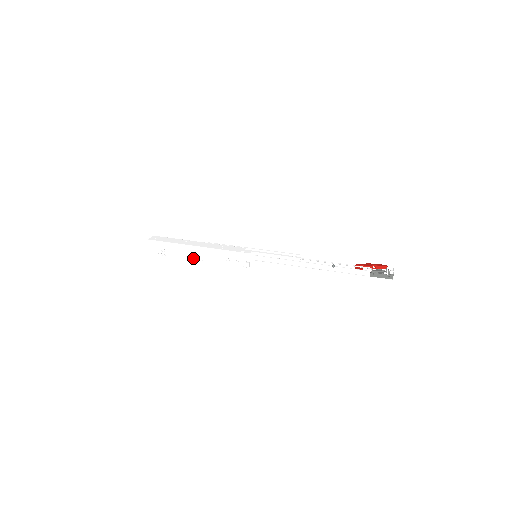
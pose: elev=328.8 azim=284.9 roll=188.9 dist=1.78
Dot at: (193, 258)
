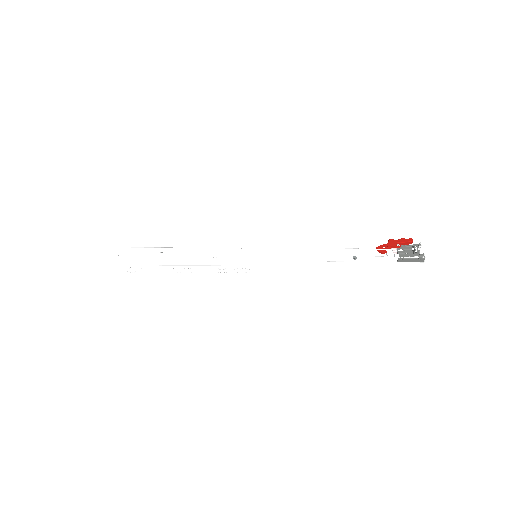
Dot at: (176, 271)
